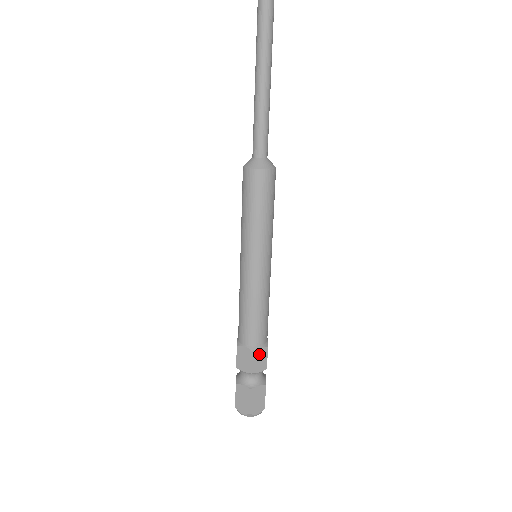
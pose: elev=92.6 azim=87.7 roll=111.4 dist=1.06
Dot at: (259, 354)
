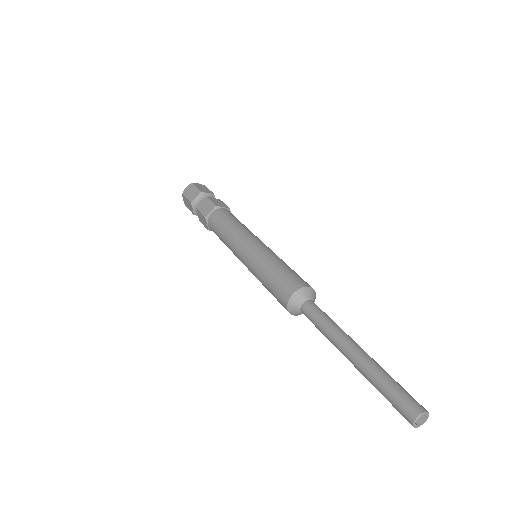
Dot at: occluded
